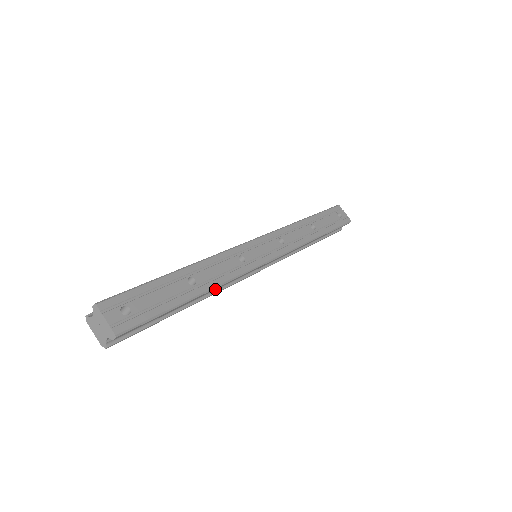
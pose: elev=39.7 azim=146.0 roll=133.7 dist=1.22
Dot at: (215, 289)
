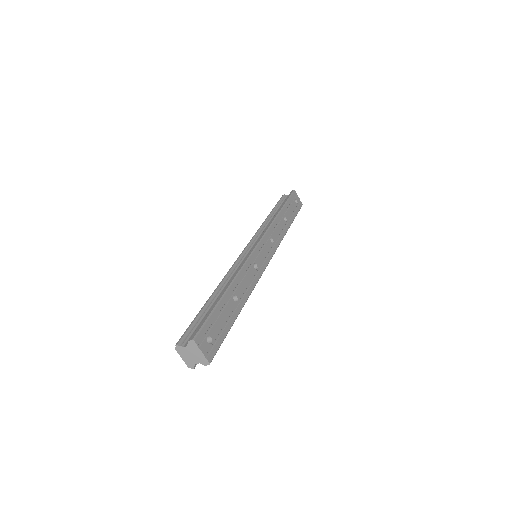
Dot at: occluded
